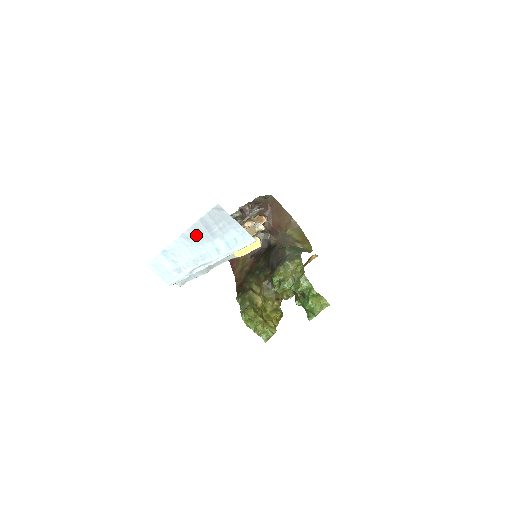
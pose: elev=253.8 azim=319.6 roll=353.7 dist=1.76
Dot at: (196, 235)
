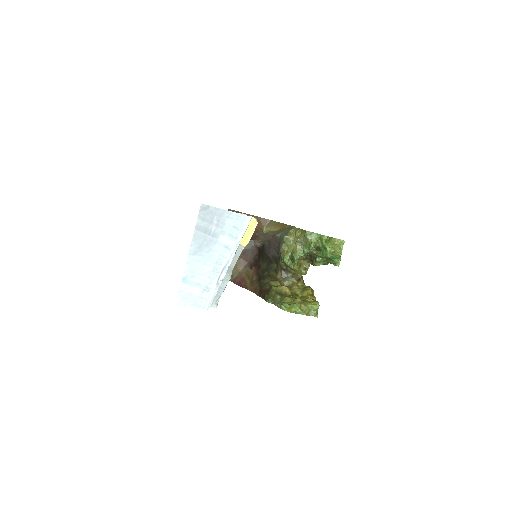
Dot at: (201, 245)
